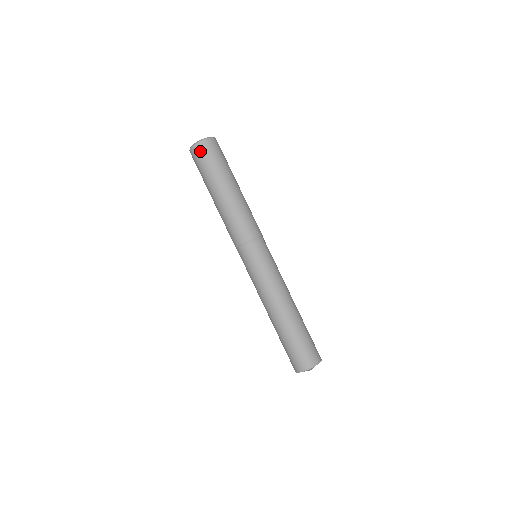
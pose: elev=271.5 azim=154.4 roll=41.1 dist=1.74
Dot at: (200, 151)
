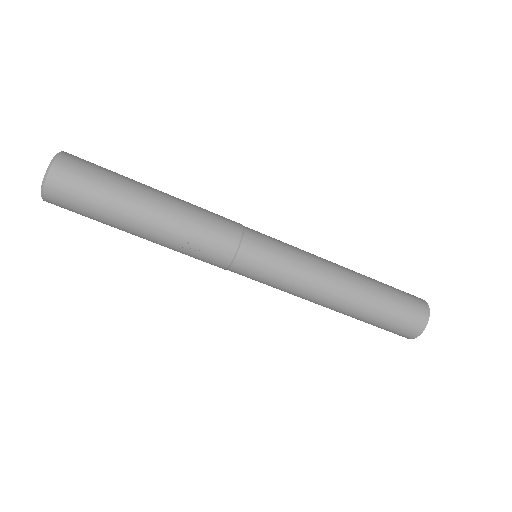
Dot at: (61, 187)
